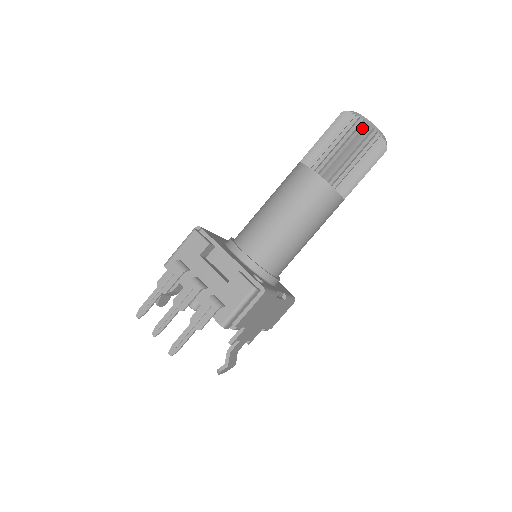
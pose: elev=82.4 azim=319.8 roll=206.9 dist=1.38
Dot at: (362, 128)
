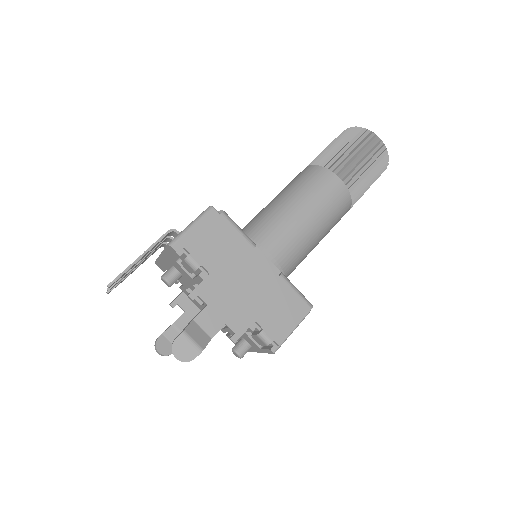
Dot at: (347, 132)
